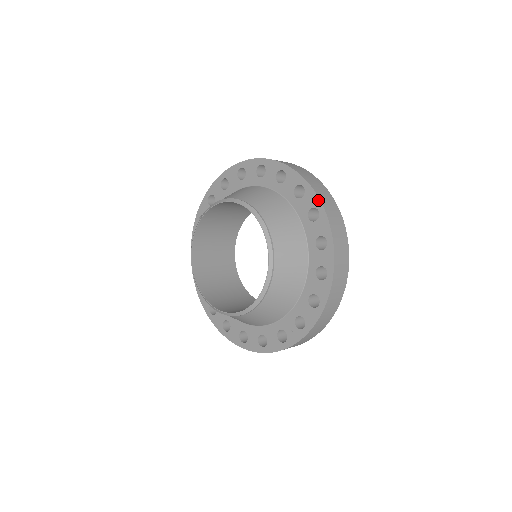
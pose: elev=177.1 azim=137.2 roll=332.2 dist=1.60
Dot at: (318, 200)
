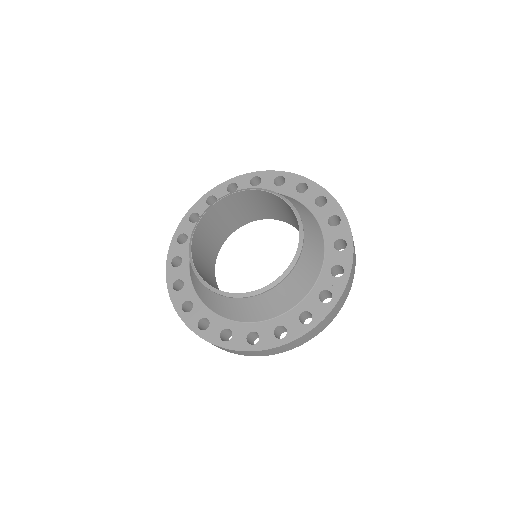
Dot at: (300, 177)
